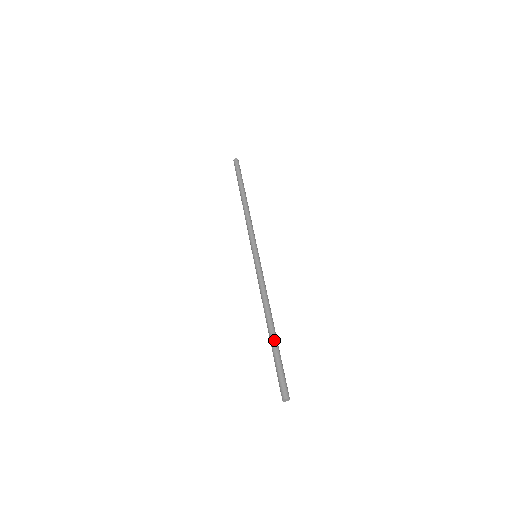
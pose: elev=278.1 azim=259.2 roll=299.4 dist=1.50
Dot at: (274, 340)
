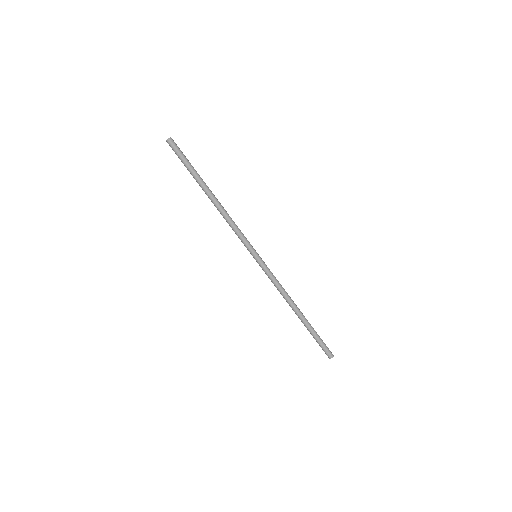
Dot at: (307, 324)
